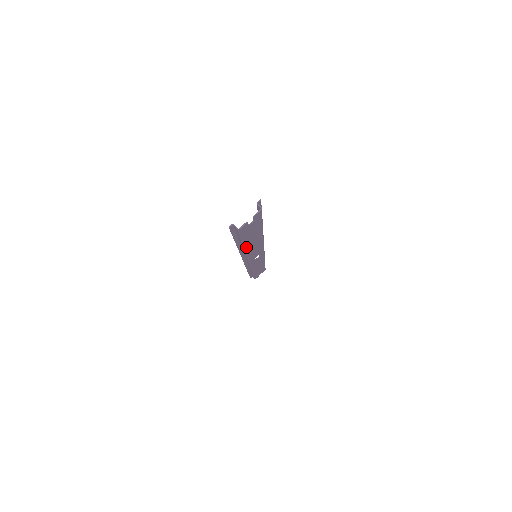
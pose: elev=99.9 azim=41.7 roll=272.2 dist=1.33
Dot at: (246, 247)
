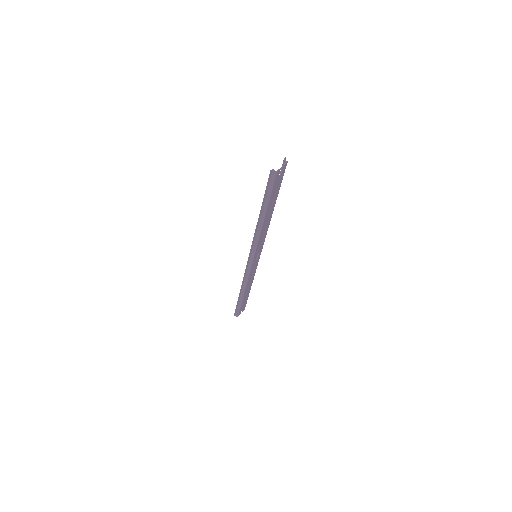
Dot at: (265, 216)
